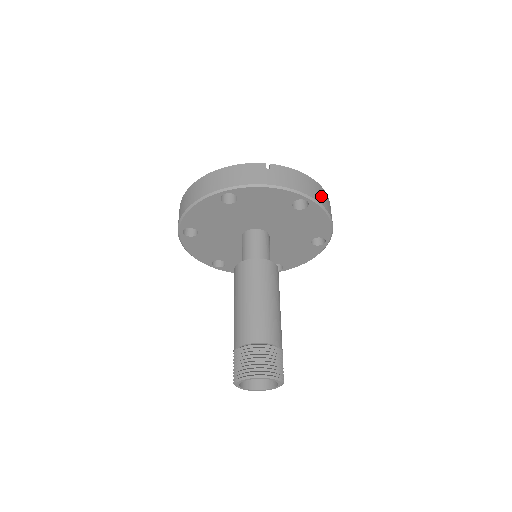
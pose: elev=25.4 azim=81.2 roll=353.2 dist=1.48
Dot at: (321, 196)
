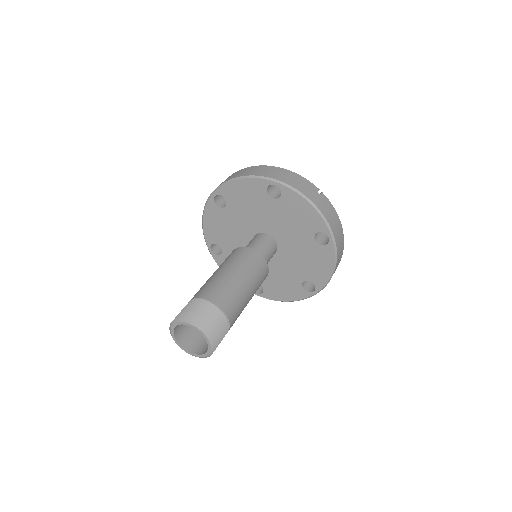
Dot at: (340, 247)
